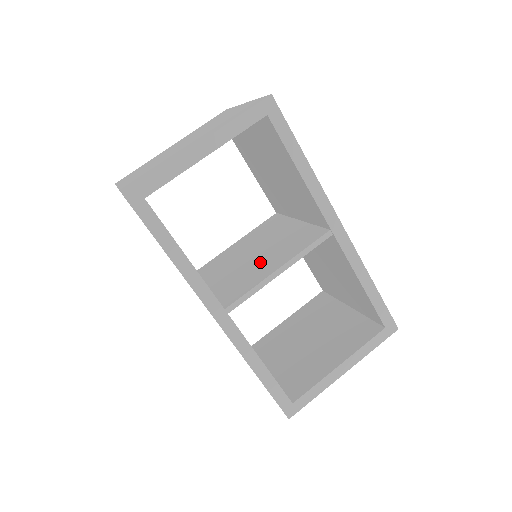
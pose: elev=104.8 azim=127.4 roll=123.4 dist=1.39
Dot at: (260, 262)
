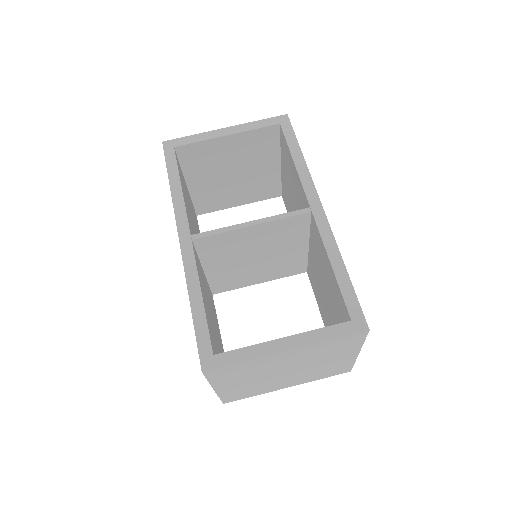
Dot at: occluded
